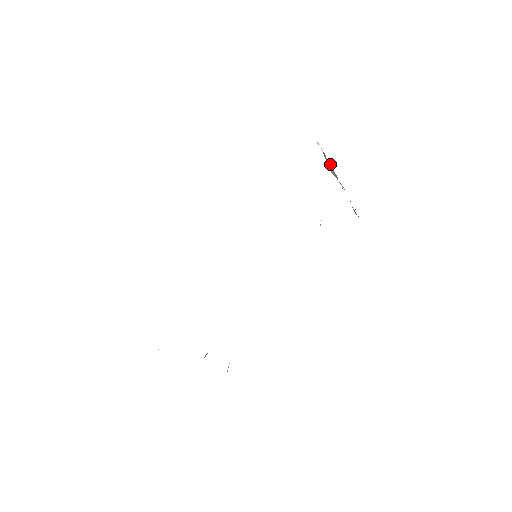
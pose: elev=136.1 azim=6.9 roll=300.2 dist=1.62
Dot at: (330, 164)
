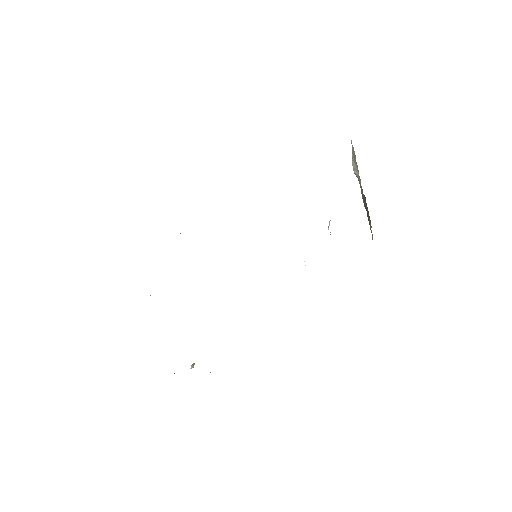
Dot at: (357, 166)
